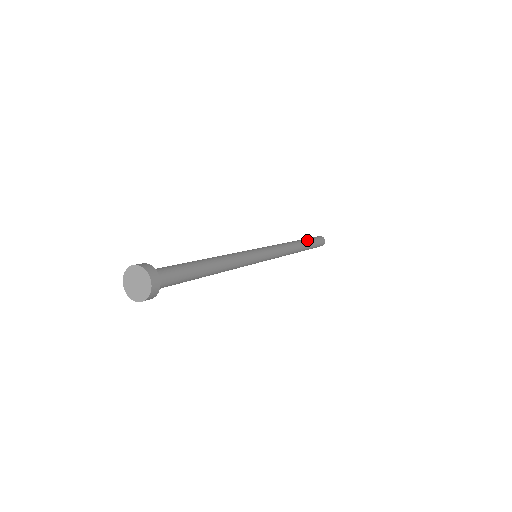
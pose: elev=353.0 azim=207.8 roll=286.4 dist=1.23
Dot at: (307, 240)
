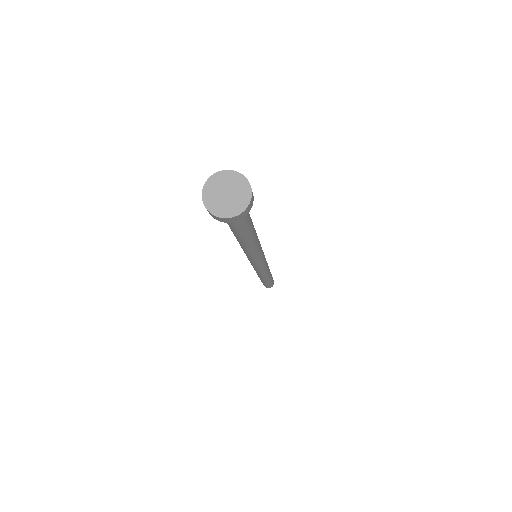
Dot at: (271, 274)
